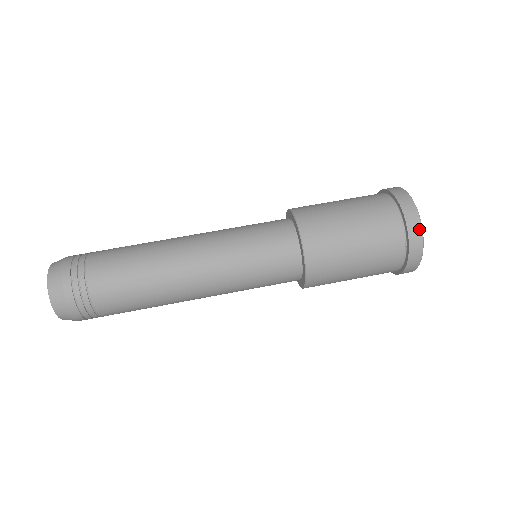
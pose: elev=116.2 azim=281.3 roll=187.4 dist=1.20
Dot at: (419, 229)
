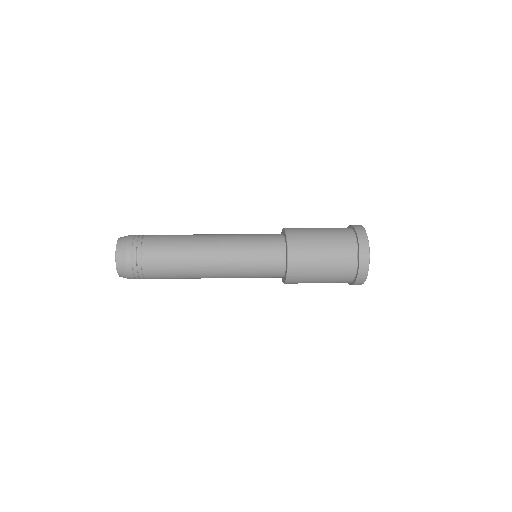
Dot at: (364, 232)
